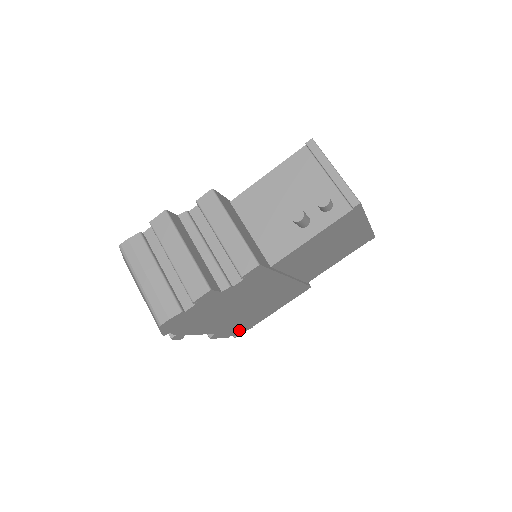
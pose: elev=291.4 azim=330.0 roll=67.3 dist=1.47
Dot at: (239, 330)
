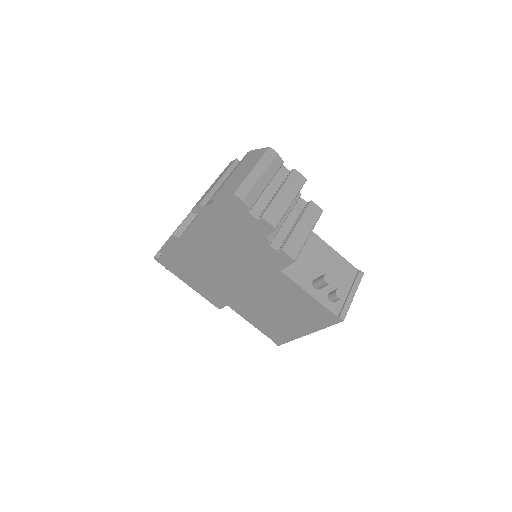
Dot at: (170, 258)
